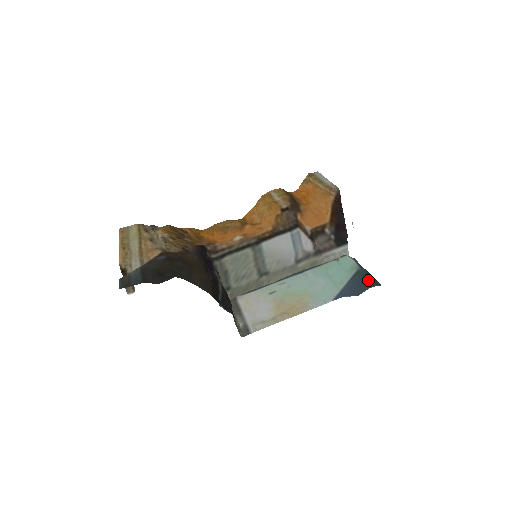
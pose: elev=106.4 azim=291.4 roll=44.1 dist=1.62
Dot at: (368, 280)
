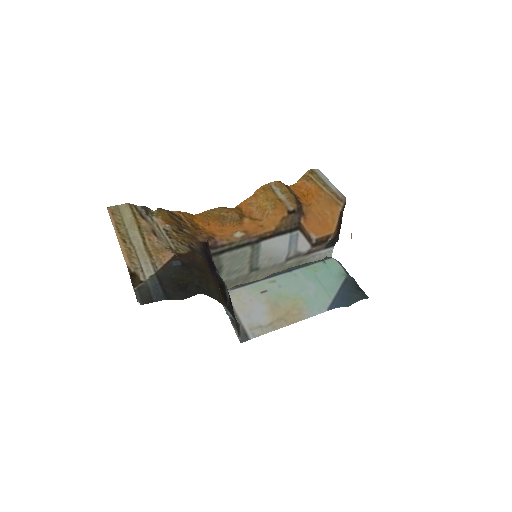
Dot at: (356, 290)
